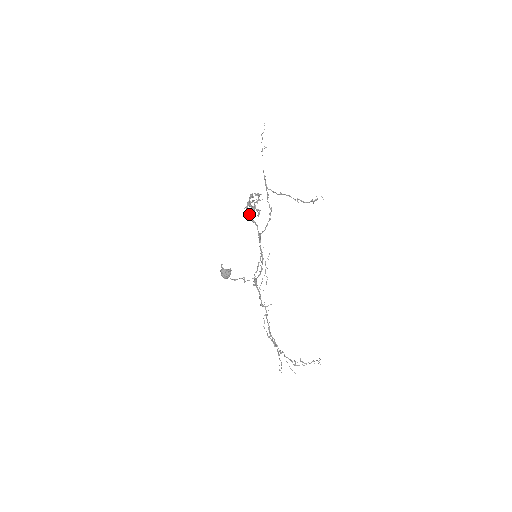
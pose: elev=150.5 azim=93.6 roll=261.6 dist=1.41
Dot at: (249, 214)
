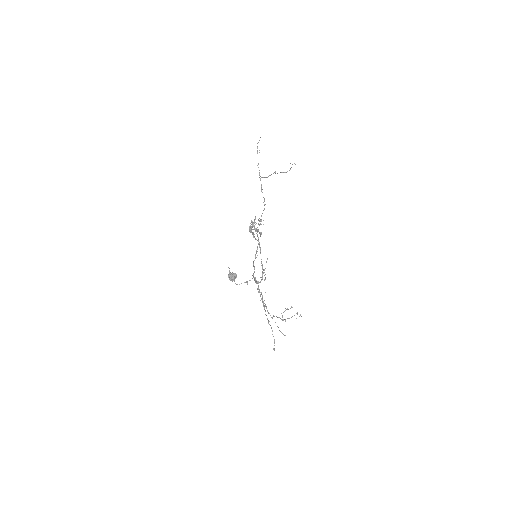
Dot at: occluded
